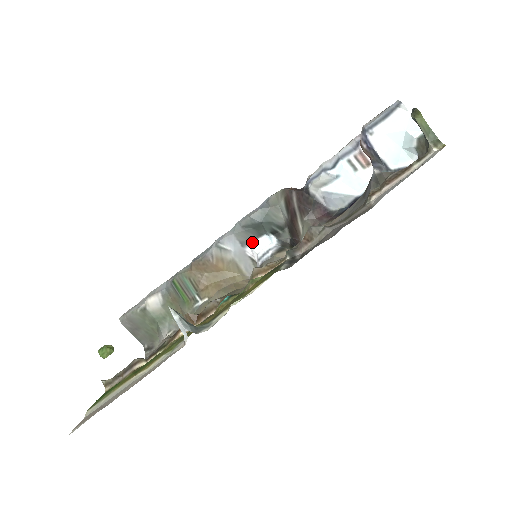
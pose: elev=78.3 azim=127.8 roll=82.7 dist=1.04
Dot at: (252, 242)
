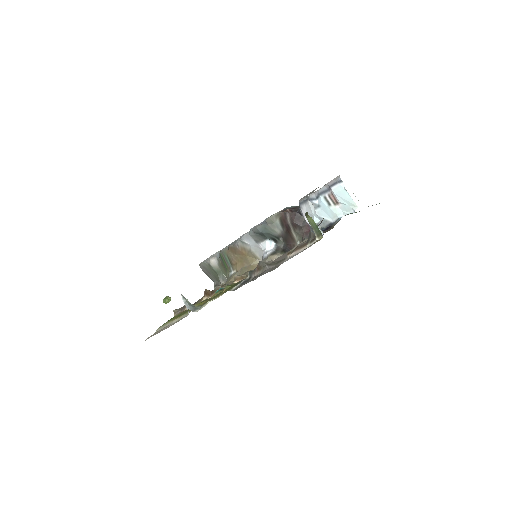
Dot at: (261, 242)
